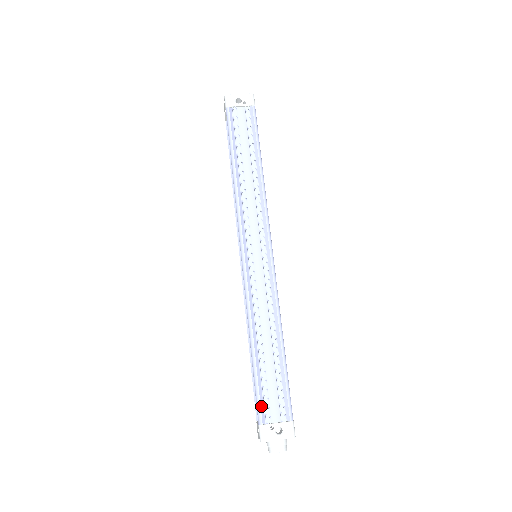
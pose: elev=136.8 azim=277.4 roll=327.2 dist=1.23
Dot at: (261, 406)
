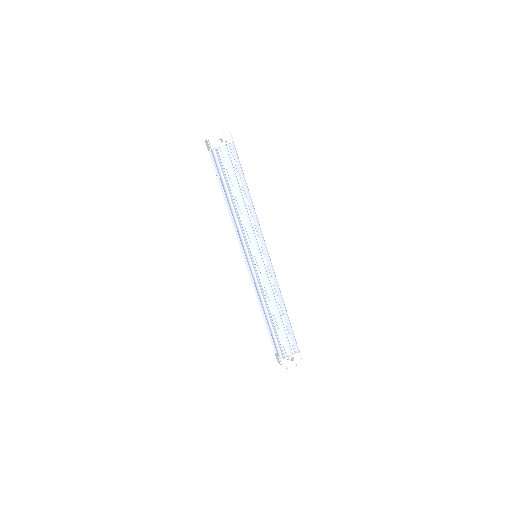
Dot at: (280, 349)
